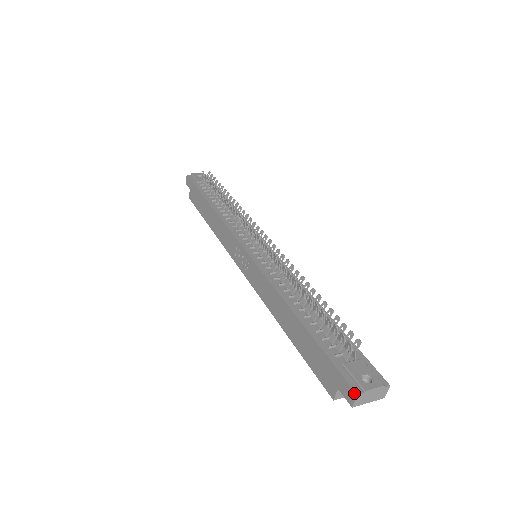
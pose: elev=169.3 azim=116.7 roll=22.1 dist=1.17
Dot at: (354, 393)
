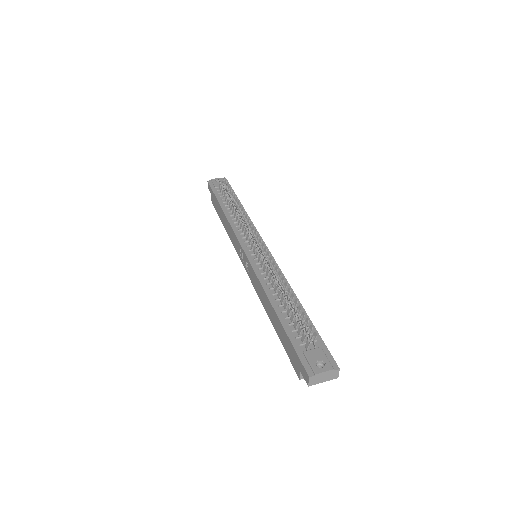
Dot at: (307, 376)
